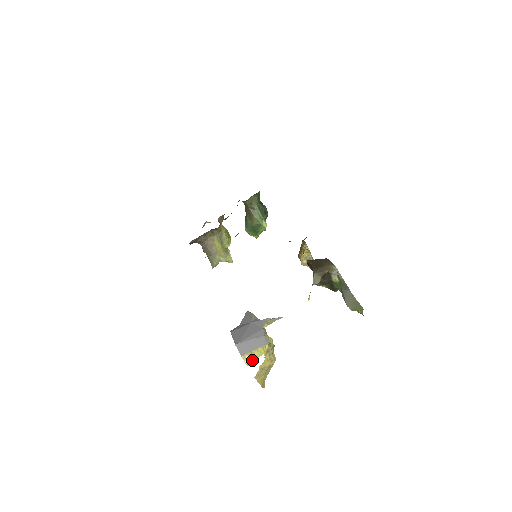
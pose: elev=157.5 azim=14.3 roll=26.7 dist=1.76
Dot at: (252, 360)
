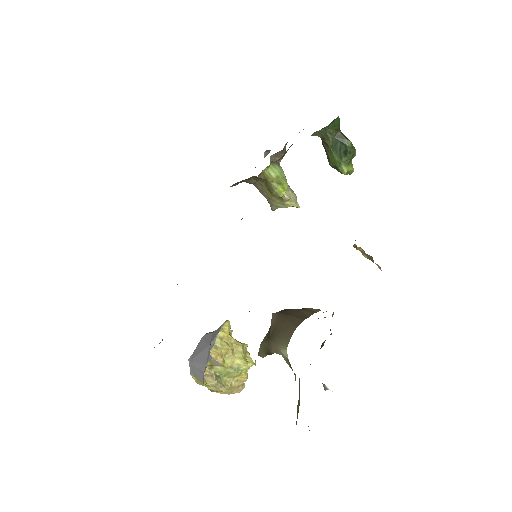
Dot at: (199, 382)
